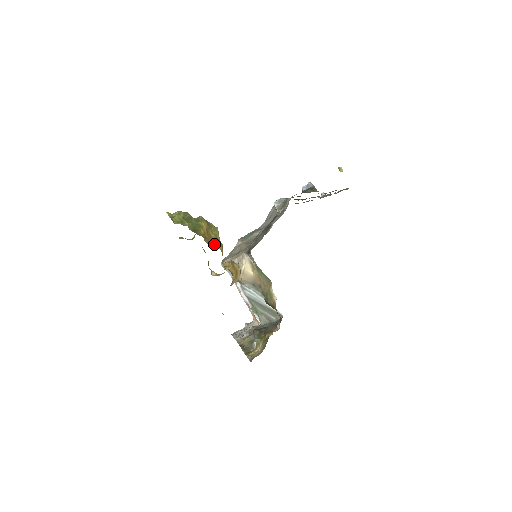
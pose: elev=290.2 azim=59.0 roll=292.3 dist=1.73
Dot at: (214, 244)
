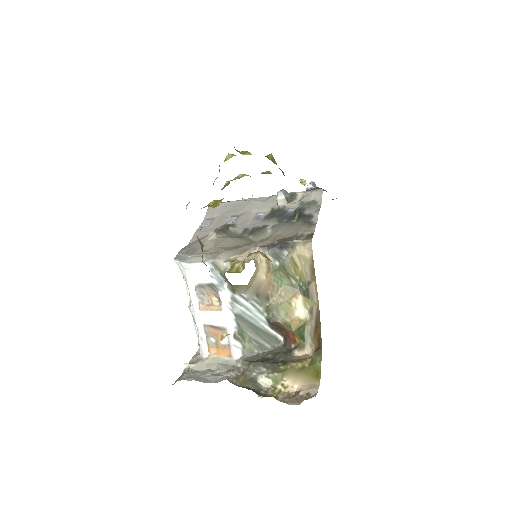
Dot at: occluded
